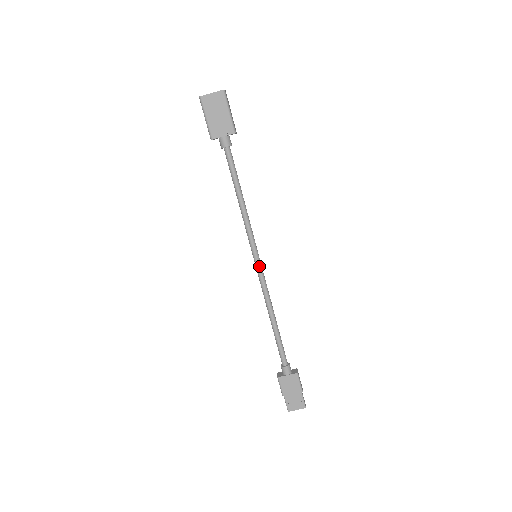
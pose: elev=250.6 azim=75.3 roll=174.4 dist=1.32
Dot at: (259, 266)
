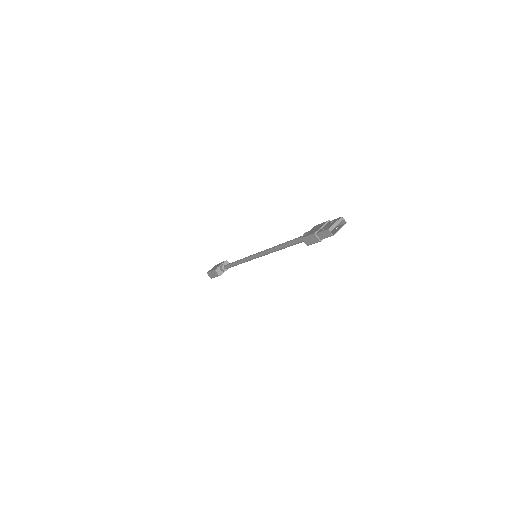
Dot at: (258, 253)
